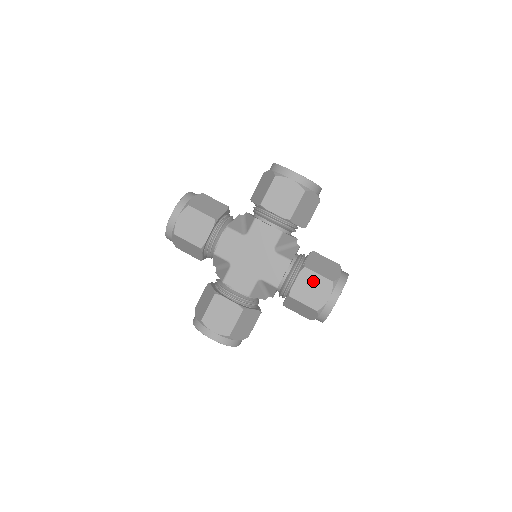
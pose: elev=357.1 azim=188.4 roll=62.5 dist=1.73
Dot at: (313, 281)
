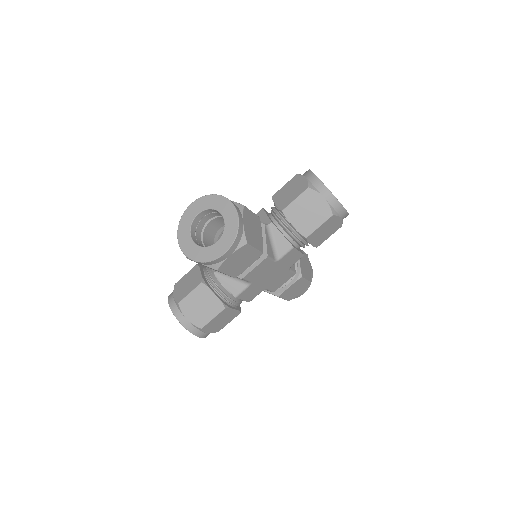
Dot at: (321, 231)
